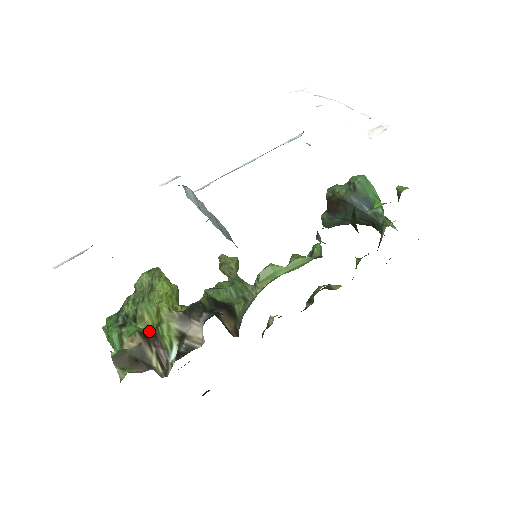
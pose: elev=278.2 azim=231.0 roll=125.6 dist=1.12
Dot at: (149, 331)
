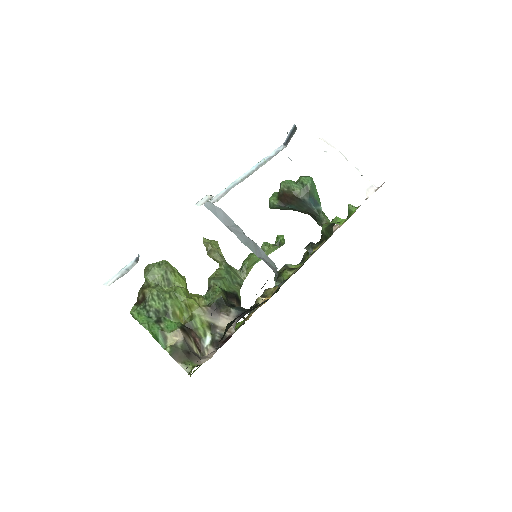
Dot at: (182, 324)
